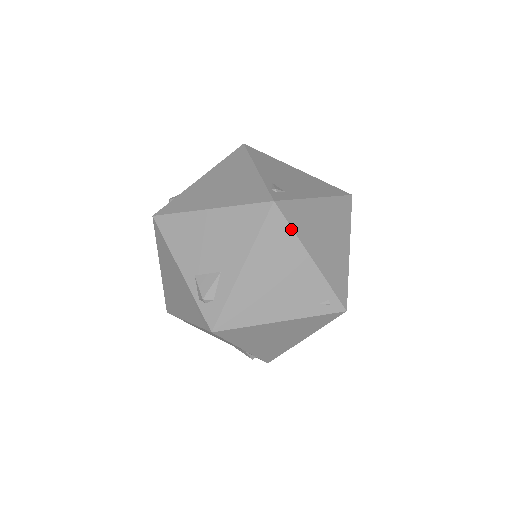
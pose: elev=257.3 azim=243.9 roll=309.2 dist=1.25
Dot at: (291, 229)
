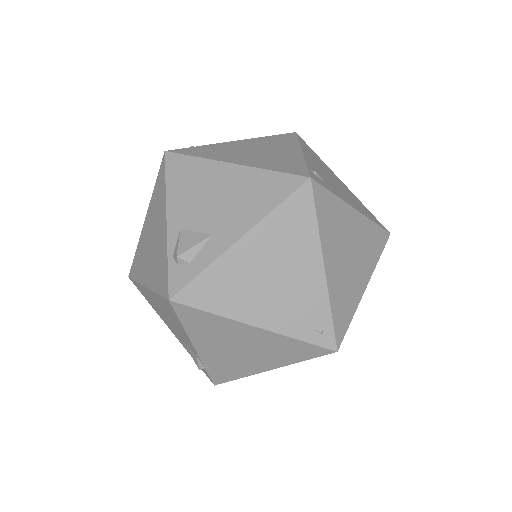
Dot at: (316, 220)
